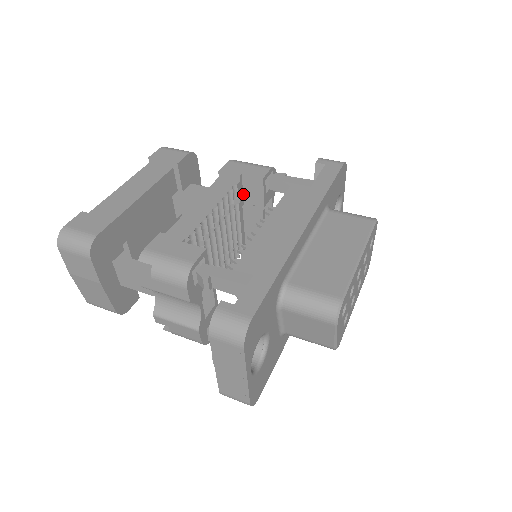
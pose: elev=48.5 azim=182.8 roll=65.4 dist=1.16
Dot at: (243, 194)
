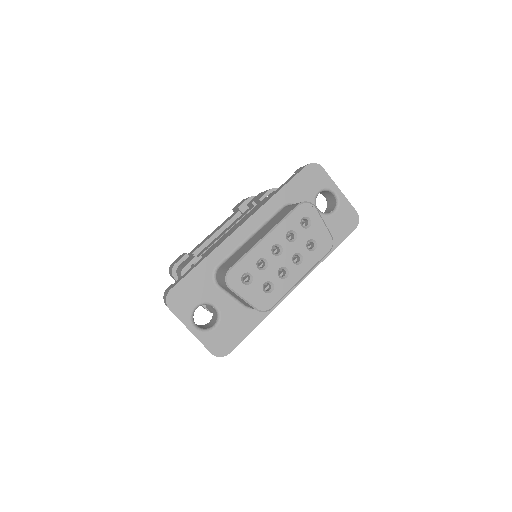
Dot at: occluded
